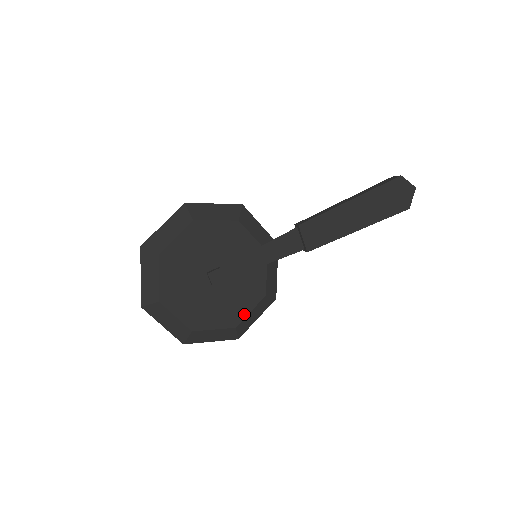
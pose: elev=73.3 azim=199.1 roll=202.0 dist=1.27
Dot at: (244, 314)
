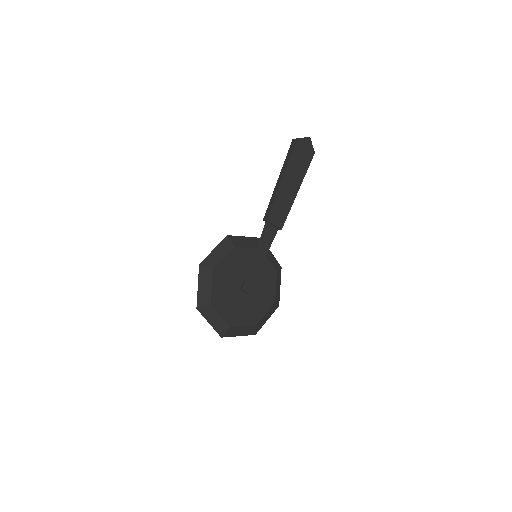
Dot at: (274, 292)
